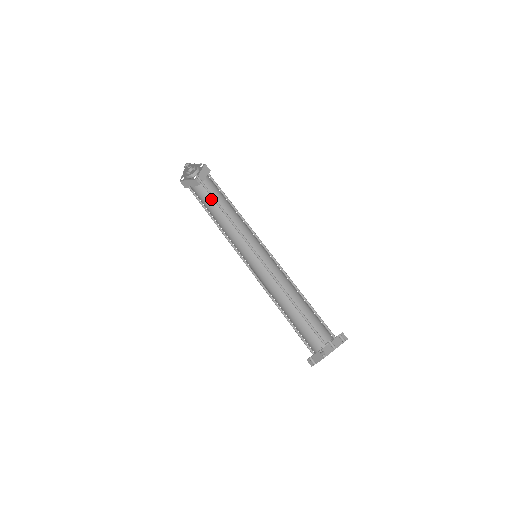
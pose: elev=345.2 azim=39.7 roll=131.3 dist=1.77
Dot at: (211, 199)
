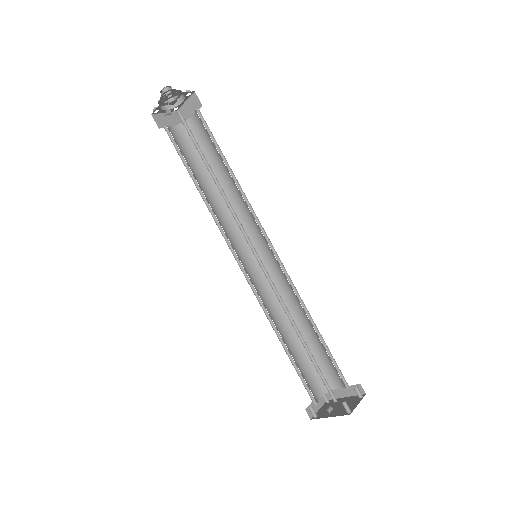
Dot at: occluded
